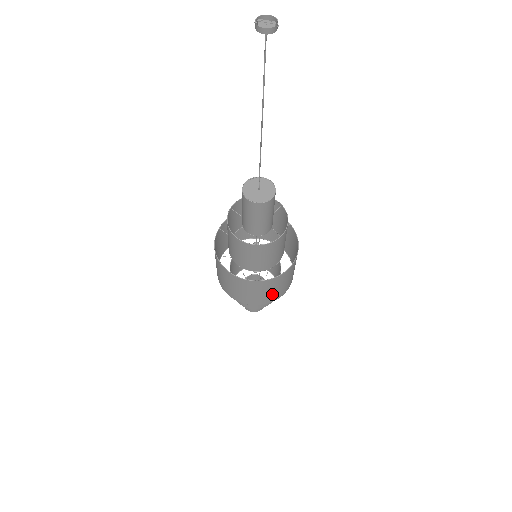
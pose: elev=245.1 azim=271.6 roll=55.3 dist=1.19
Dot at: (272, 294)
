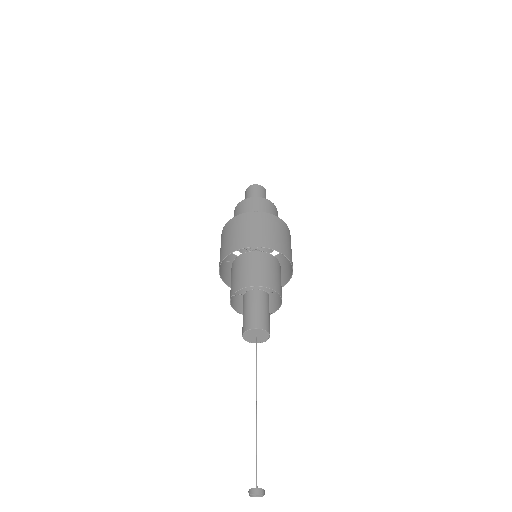
Dot at: occluded
